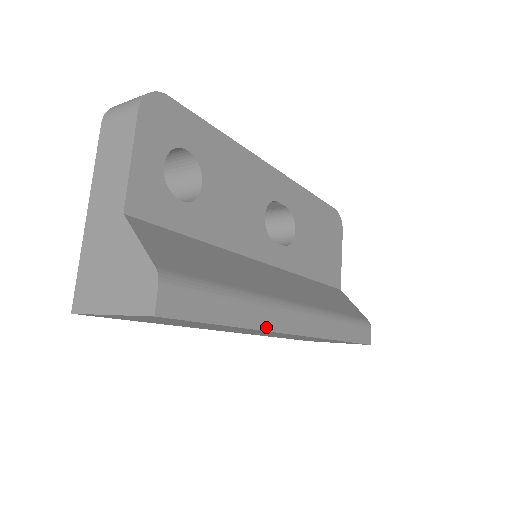
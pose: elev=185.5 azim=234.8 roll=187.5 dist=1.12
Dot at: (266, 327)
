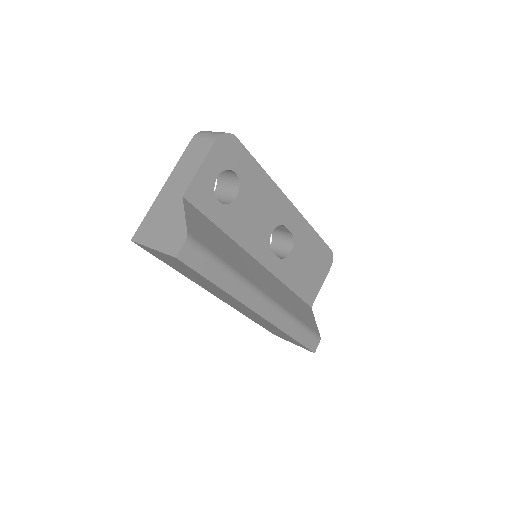
Dot at: (239, 298)
